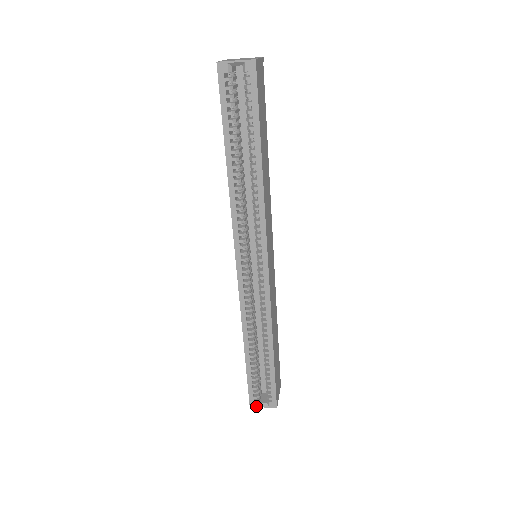
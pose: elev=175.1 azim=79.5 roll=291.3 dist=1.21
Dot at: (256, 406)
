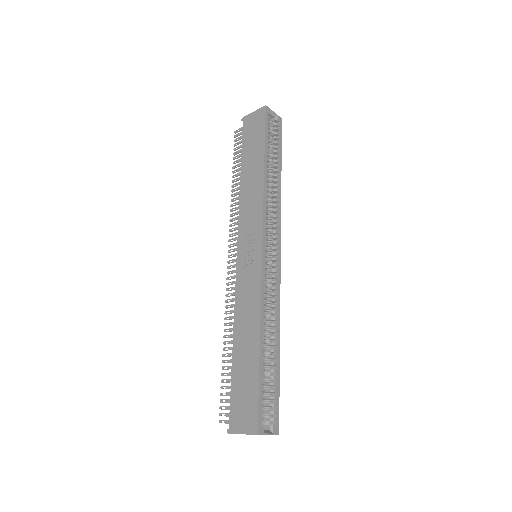
Dot at: (263, 434)
